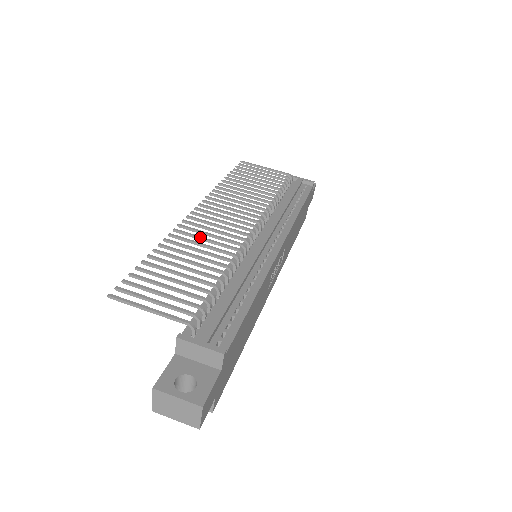
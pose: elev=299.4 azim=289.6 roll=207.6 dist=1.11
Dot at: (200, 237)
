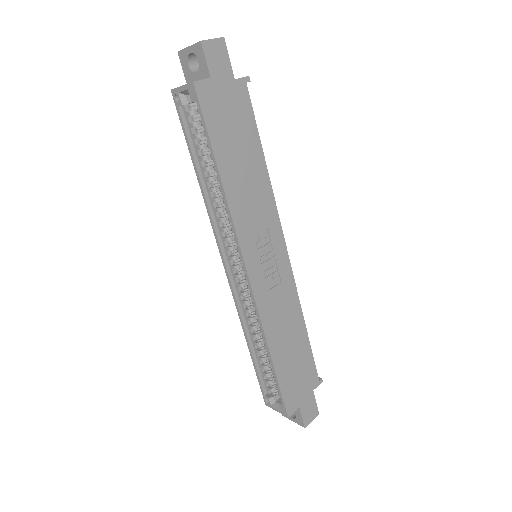
Dot at: occluded
